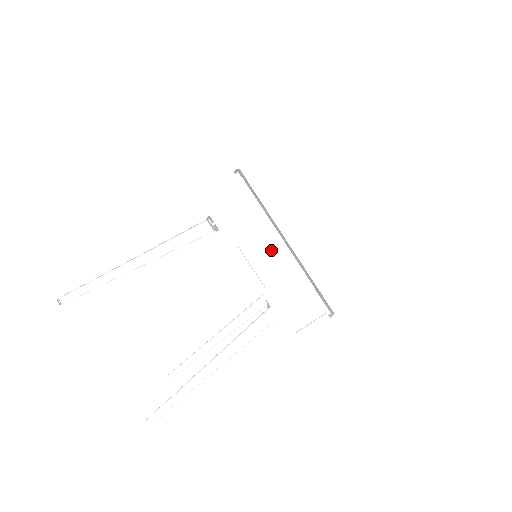
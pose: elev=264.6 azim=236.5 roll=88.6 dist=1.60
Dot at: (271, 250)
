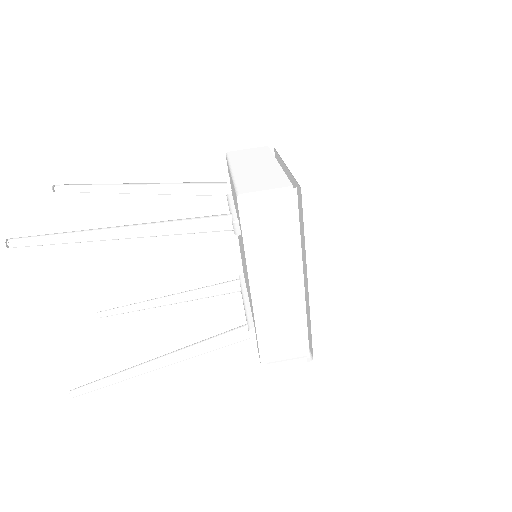
Dot at: (286, 282)
